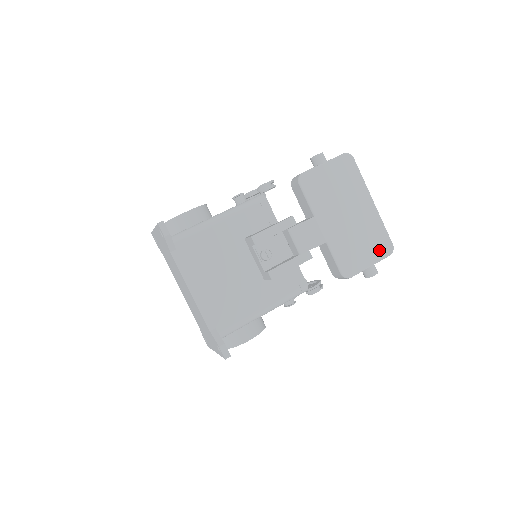
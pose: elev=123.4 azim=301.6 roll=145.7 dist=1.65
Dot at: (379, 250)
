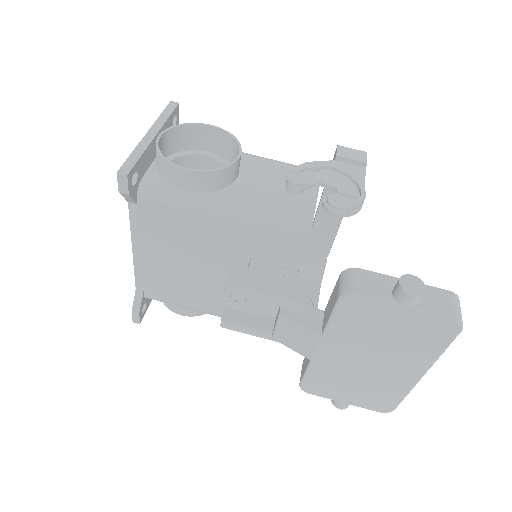
Dot at: (370, 402)
